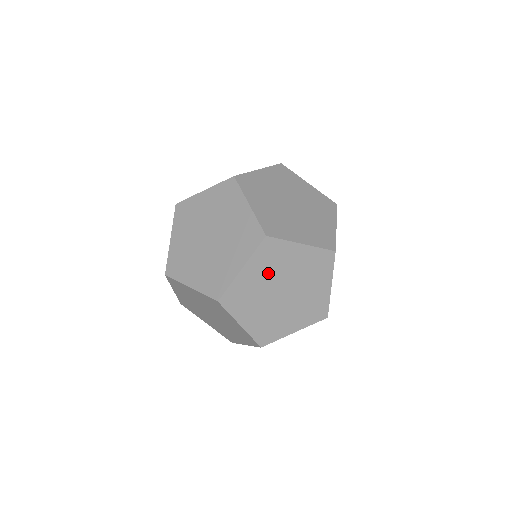
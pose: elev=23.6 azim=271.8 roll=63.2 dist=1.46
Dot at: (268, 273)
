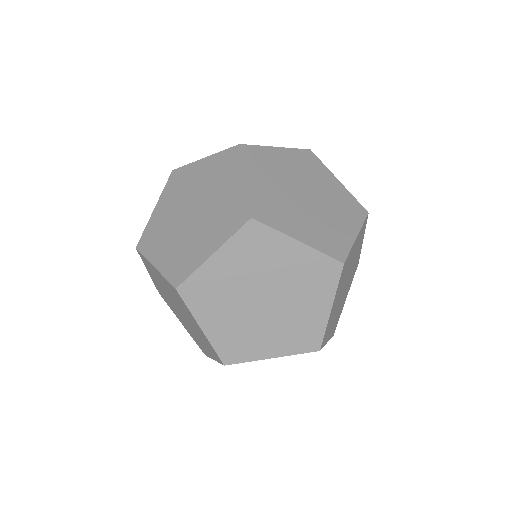
Dot at: occluded
